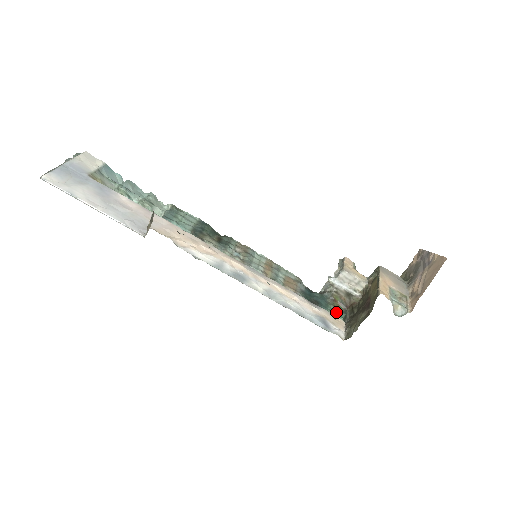
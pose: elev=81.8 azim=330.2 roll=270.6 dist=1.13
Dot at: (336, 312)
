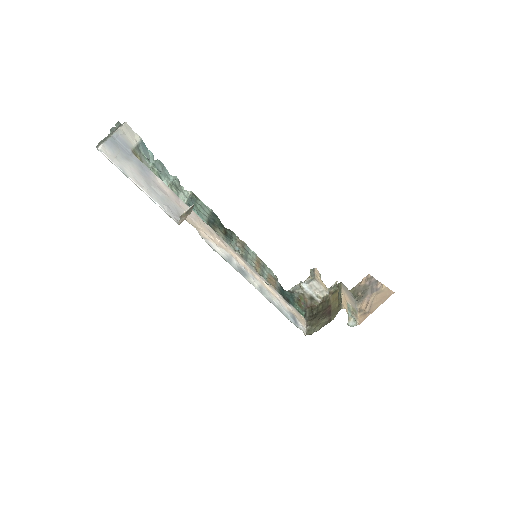
Dot at: (299, 310)
